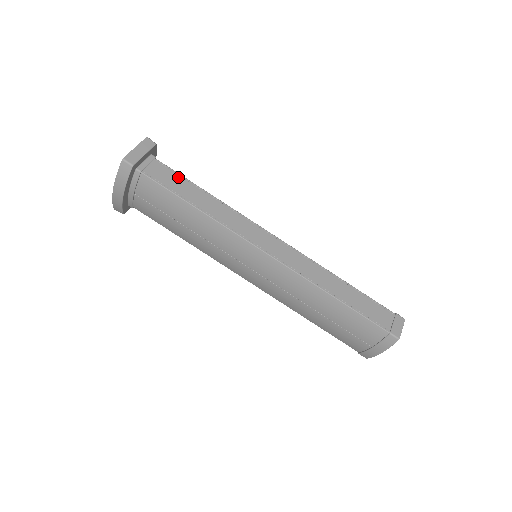
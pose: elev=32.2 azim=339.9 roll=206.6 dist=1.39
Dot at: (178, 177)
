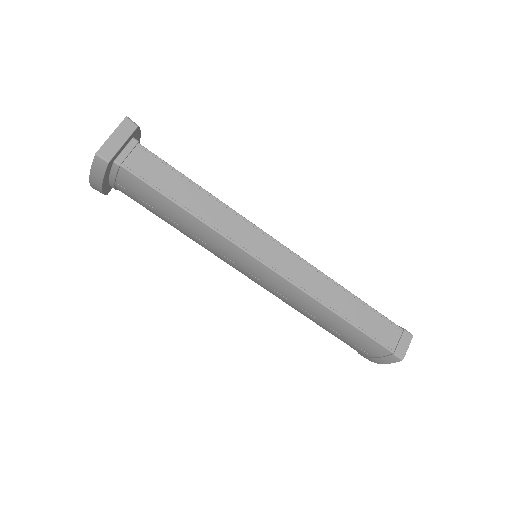
Dot at: (166, 168)
